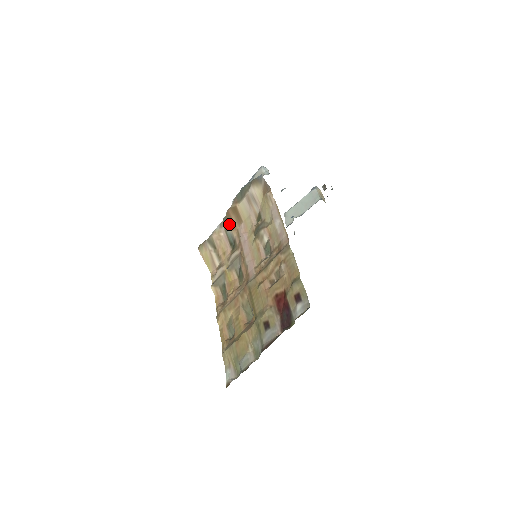
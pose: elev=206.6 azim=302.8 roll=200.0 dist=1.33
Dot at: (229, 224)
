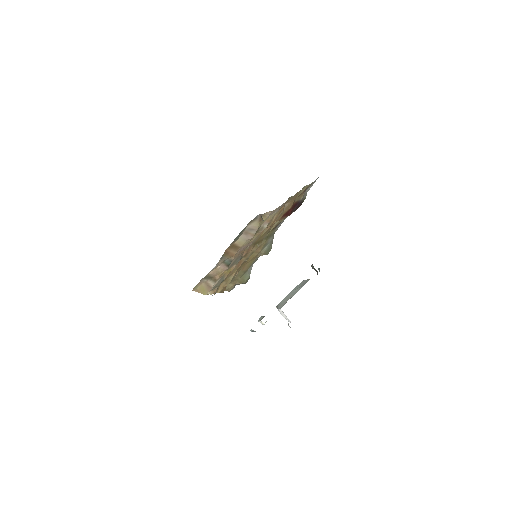
Dot at: (226, 256)
